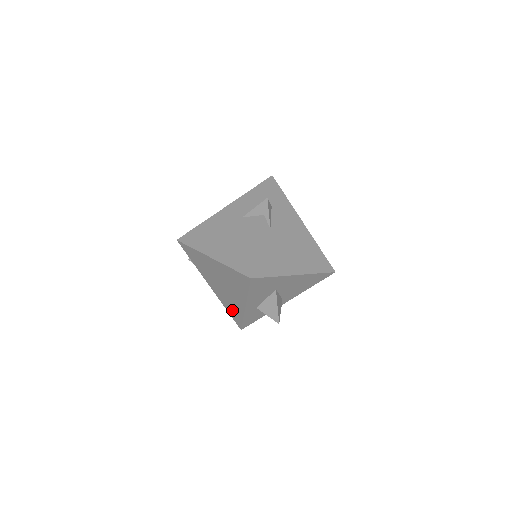
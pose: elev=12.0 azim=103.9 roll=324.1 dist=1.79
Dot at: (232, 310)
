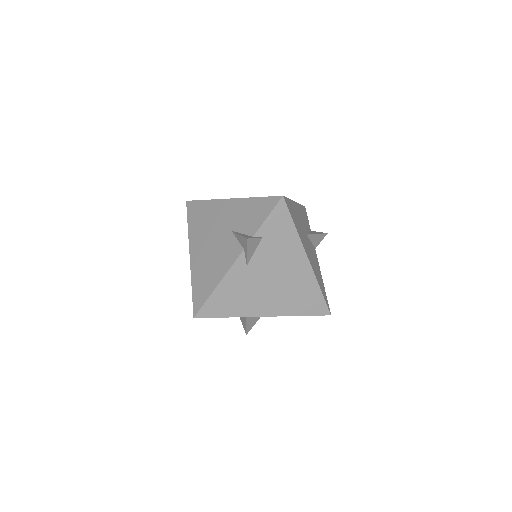
Dot at: occluded
